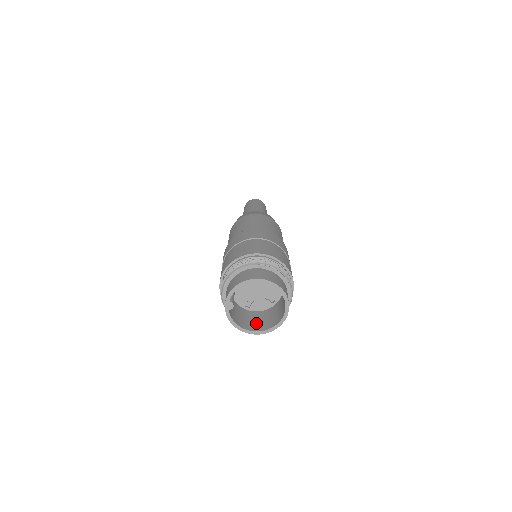
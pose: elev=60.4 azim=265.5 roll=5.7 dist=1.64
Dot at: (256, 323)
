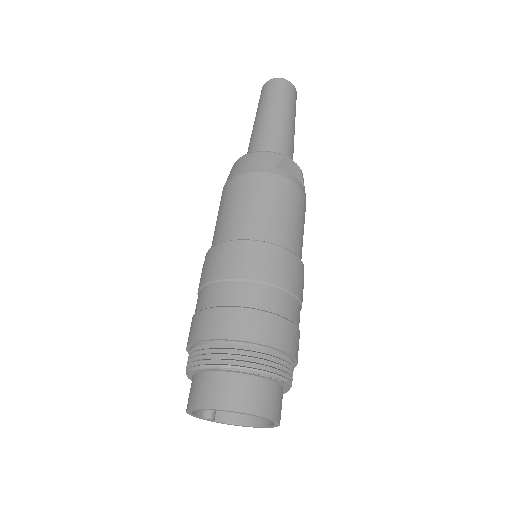
Dot at: occluded
